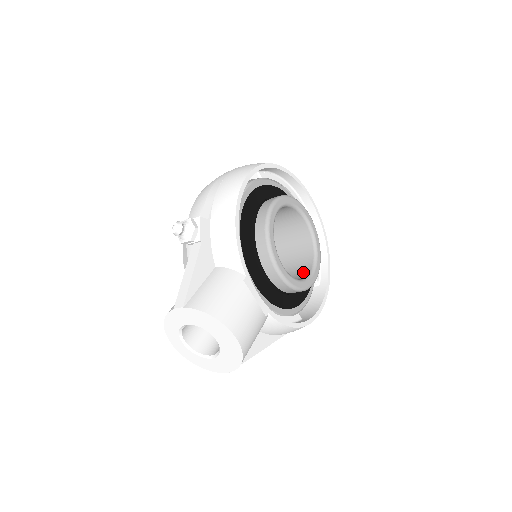
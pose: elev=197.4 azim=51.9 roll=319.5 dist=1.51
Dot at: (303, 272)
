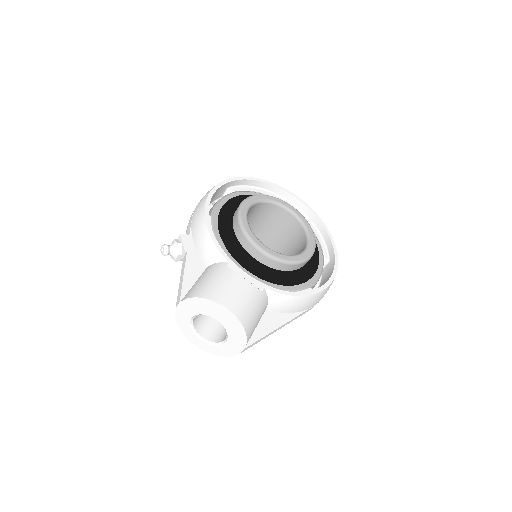
Dot at: occluded
